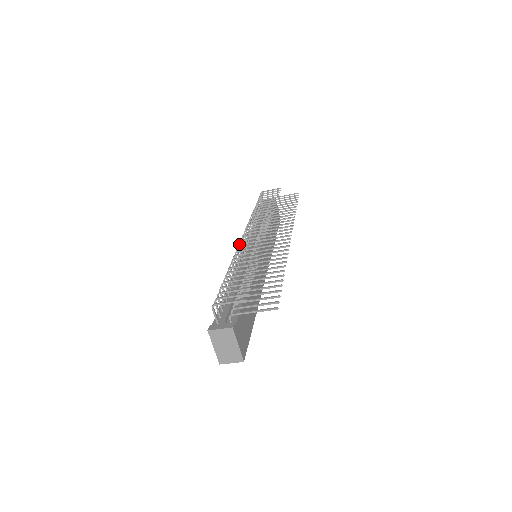
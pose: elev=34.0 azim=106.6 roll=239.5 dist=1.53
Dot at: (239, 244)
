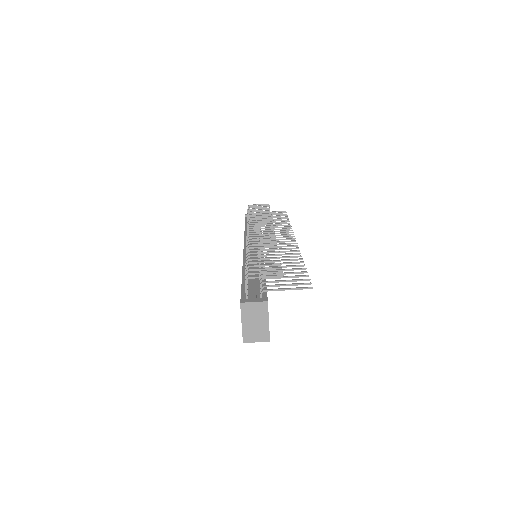
Dot at: (248, 238)
